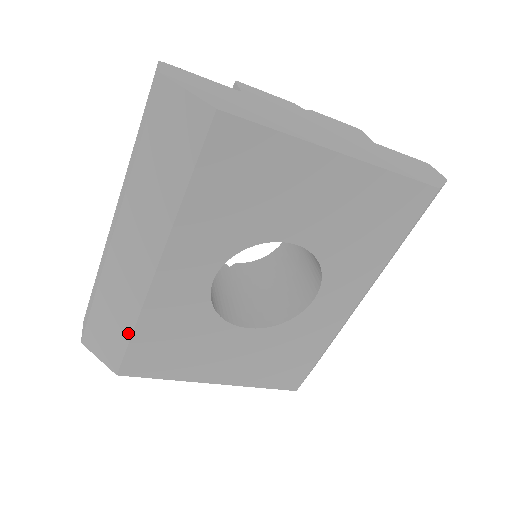
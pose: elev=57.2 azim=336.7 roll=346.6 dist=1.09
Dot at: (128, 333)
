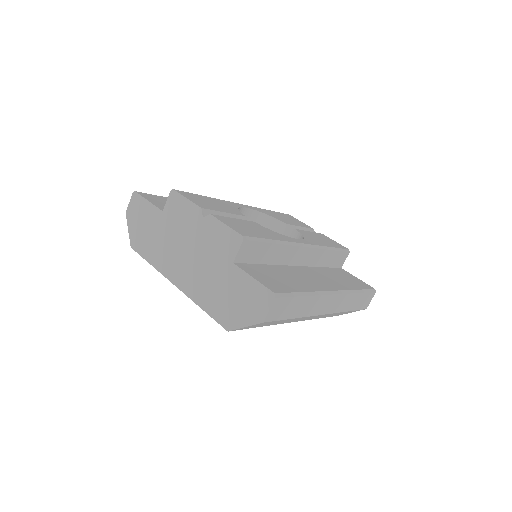
Dot at: occluded
